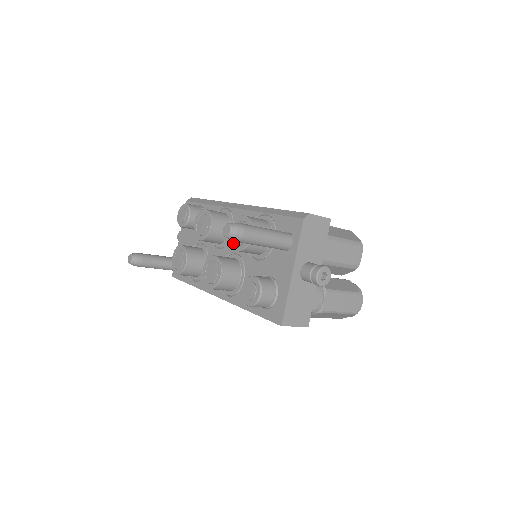
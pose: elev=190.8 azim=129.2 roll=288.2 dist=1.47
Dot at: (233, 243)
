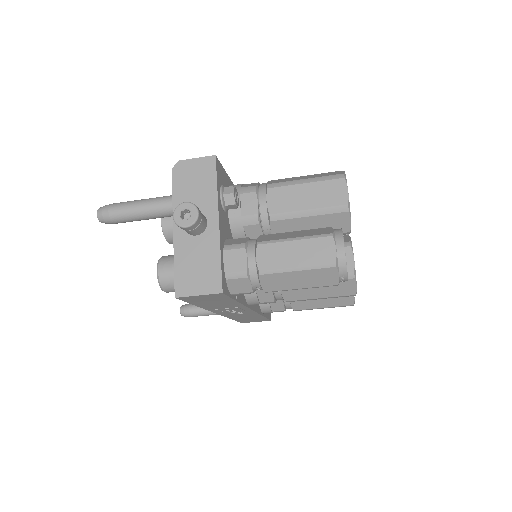
Dot at: occluded
